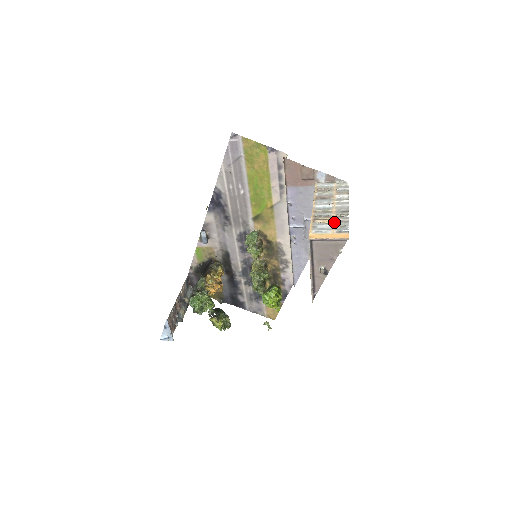
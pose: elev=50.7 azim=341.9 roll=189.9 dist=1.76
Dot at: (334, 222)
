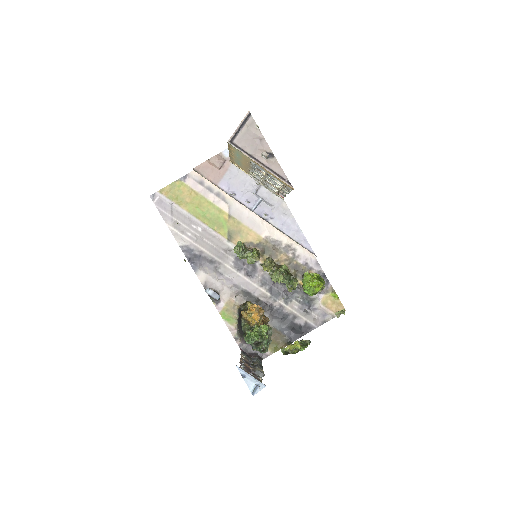
Dot at: occluded
